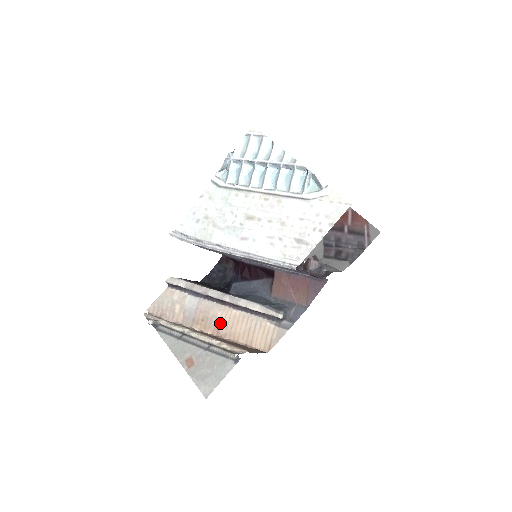
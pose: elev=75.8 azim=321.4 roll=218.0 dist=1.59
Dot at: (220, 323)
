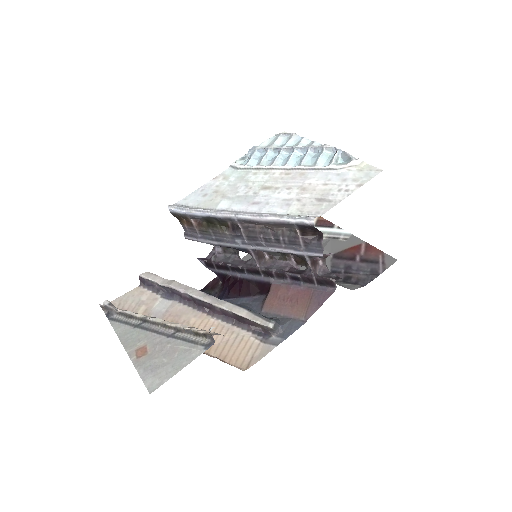
Dot at: occluded
